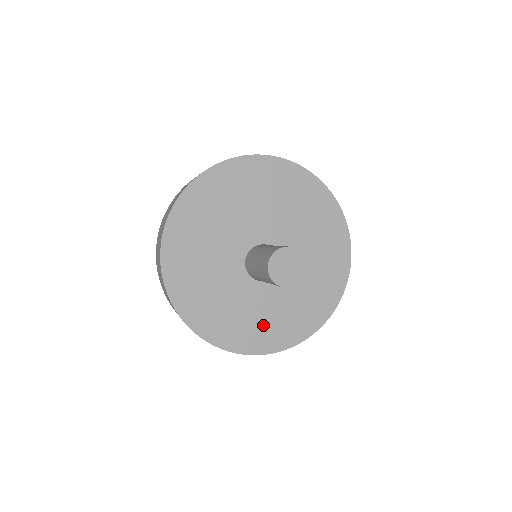
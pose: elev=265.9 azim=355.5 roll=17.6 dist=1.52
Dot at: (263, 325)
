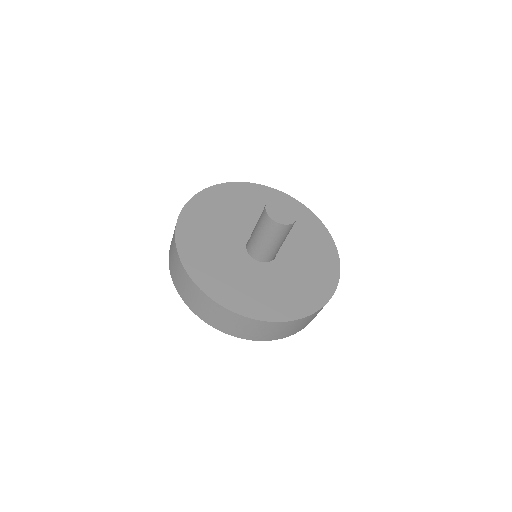
Dot at: (257, 295)
